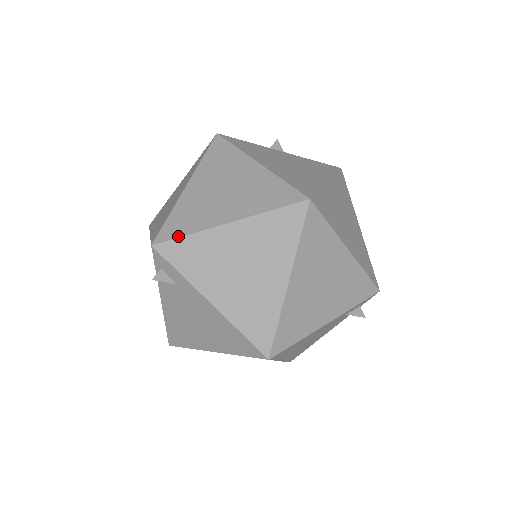
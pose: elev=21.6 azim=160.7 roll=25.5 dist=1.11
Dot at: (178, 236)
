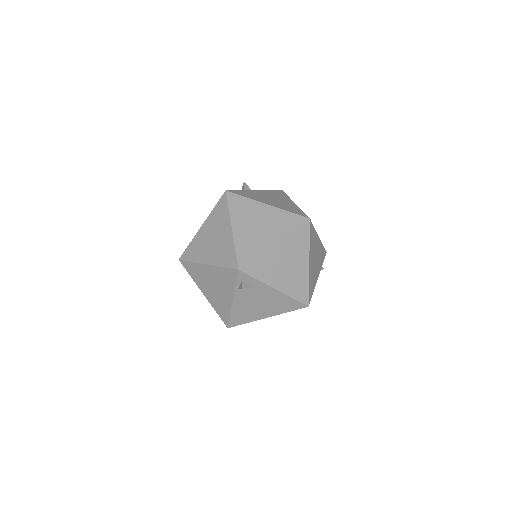
Dot at: (251, 259)
